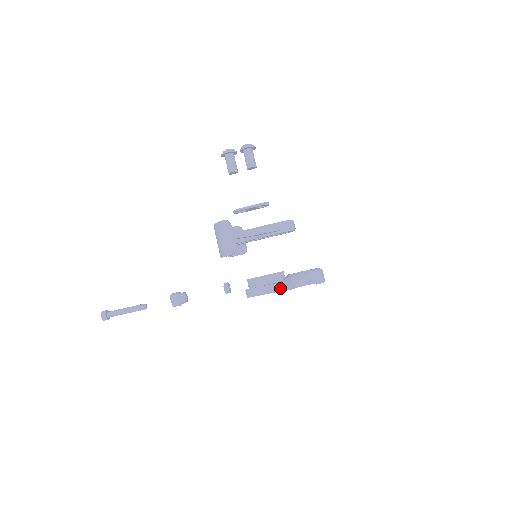
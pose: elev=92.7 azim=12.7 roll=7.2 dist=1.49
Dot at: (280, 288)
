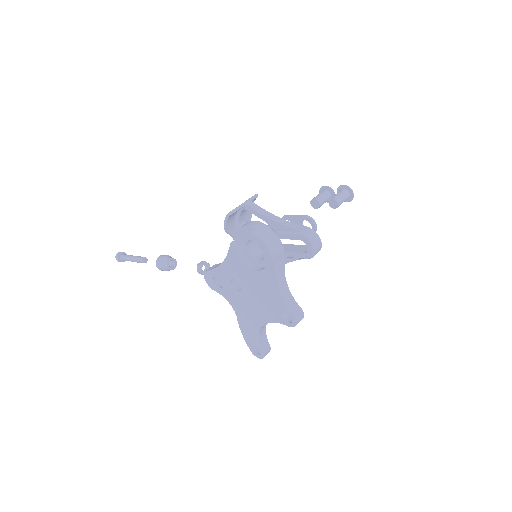
Dot at: occluded
